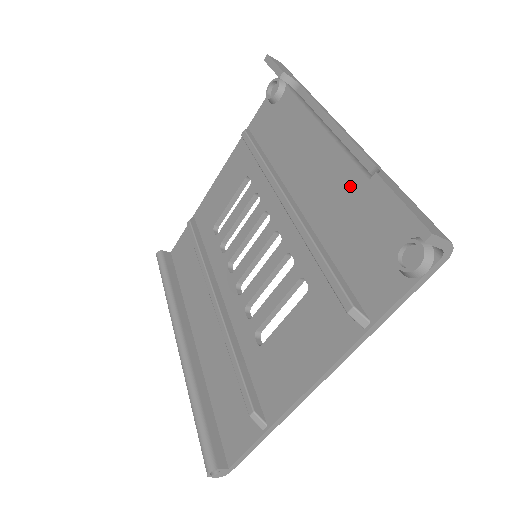
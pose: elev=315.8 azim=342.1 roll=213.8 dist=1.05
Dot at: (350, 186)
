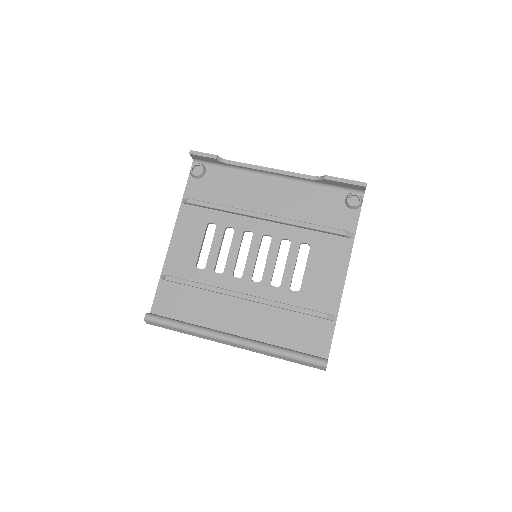
Dot at: (299, 192)
